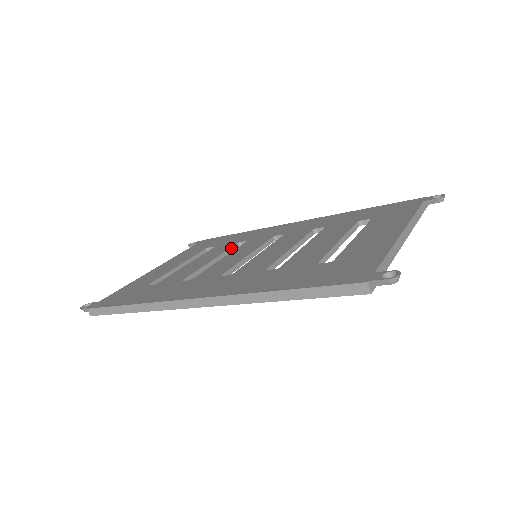
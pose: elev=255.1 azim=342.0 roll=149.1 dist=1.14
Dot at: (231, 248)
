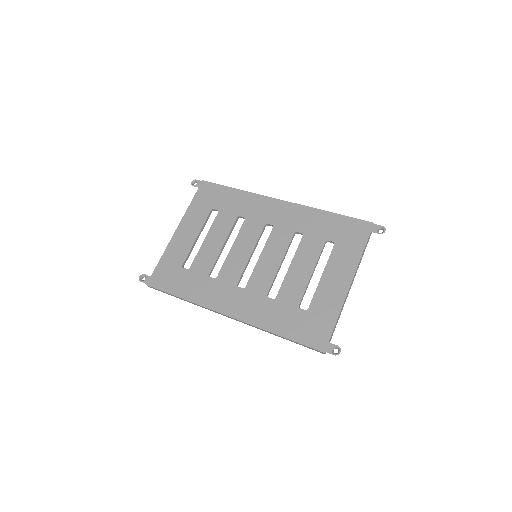
Dot at: (234, 225)
